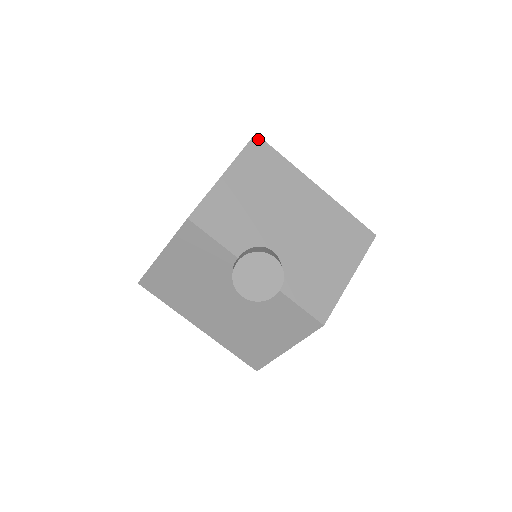
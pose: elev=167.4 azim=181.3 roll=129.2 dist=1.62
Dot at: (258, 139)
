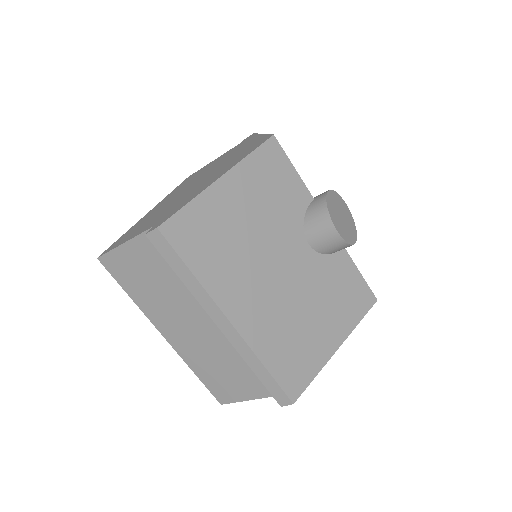
Dot at: occluded
